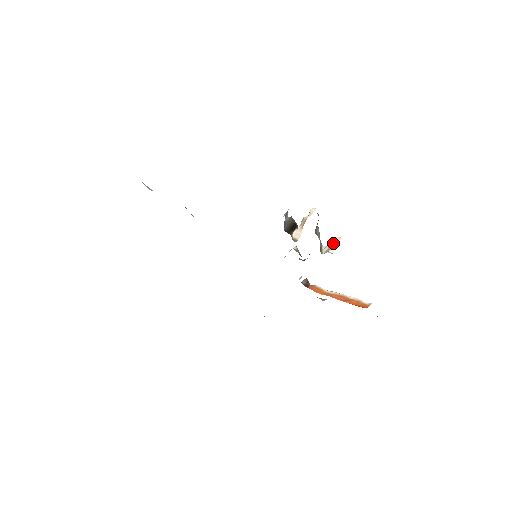
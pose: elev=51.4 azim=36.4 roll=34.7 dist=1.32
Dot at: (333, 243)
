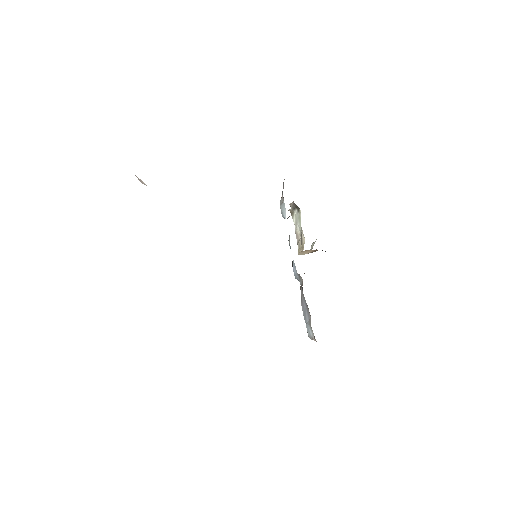
Dot at: (314, 242)
